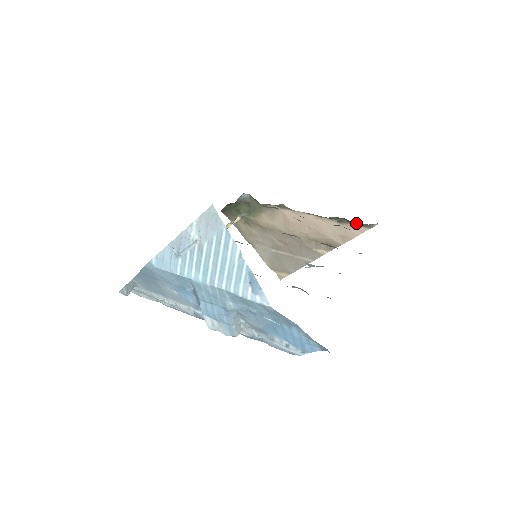
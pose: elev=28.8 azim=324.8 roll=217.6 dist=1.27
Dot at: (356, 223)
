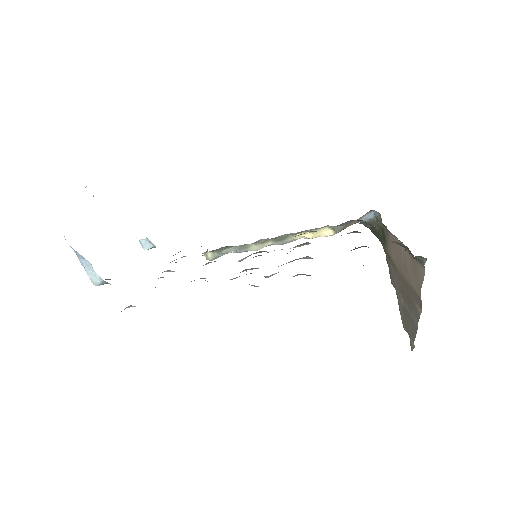
Dot at: occluded
